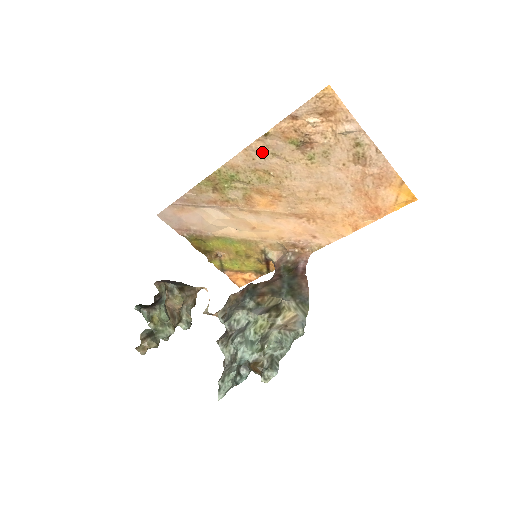
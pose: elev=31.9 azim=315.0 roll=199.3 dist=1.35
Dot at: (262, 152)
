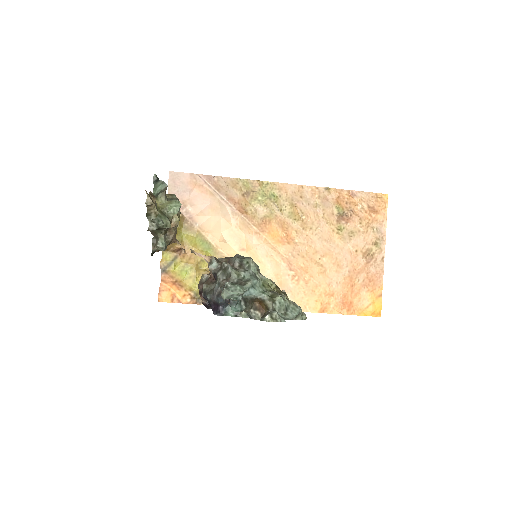
Dot at: (312, 198)
